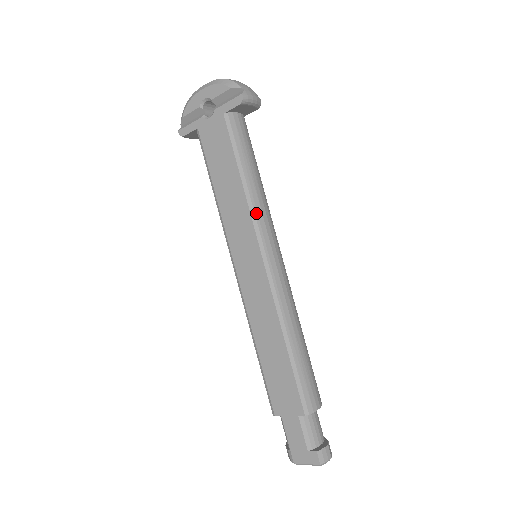
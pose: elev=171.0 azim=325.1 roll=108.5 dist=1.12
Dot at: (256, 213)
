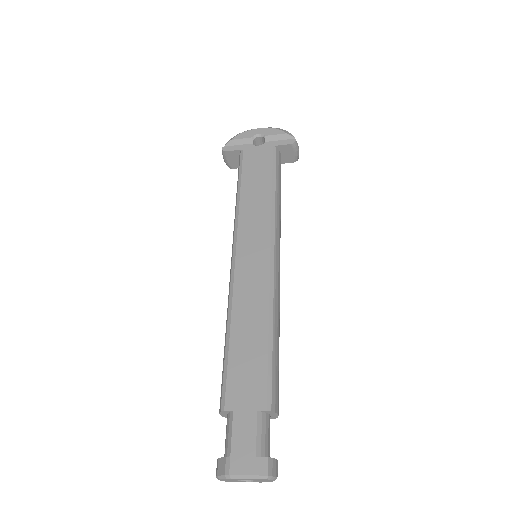
Dot at: (276, 217)
